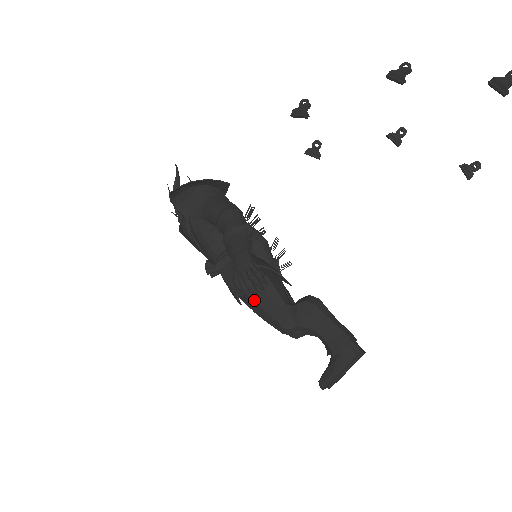
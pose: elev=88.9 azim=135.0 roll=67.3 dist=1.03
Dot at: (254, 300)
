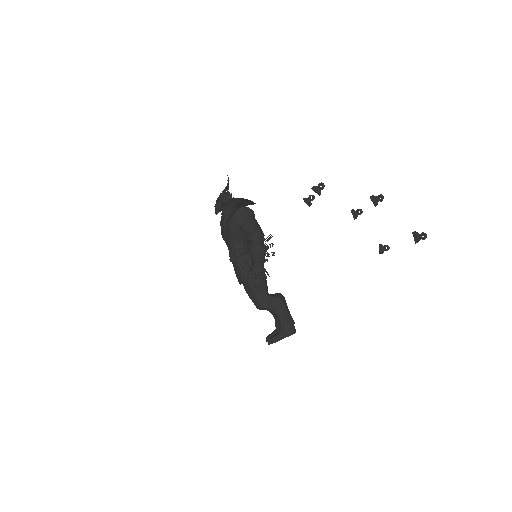
Dot at: (250, 285)
